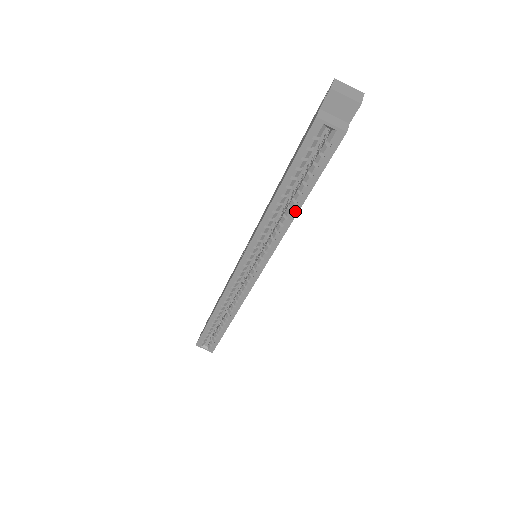
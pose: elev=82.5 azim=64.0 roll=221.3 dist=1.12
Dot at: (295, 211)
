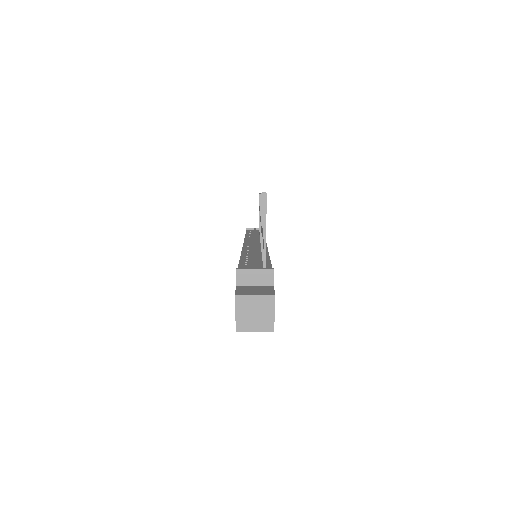
Dot at: occluded
